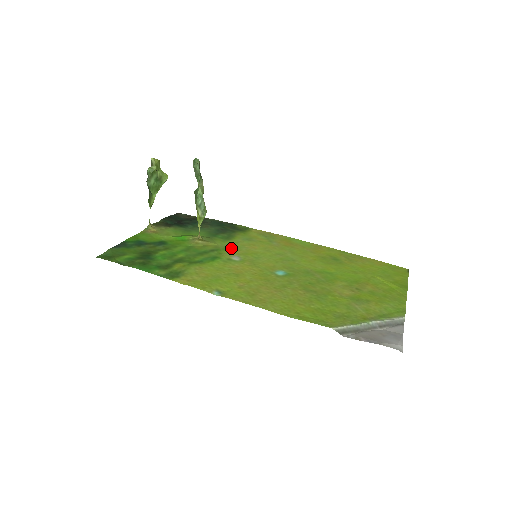
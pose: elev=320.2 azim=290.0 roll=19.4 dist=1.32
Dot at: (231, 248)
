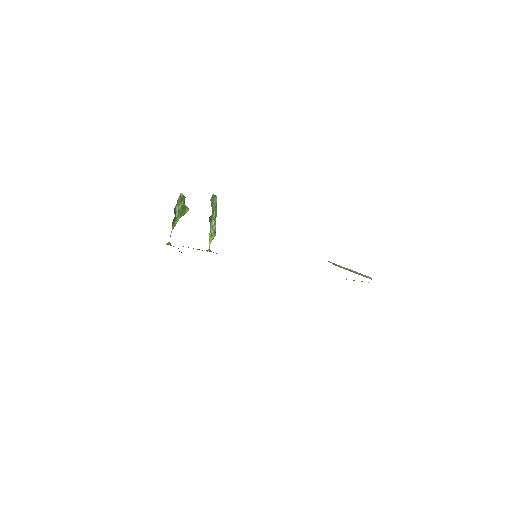
Dot at: occluded
